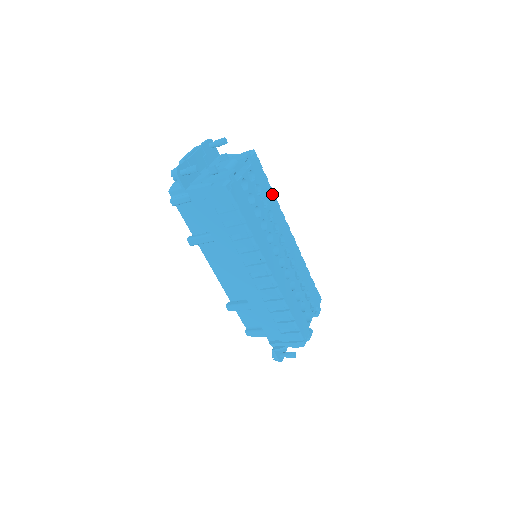
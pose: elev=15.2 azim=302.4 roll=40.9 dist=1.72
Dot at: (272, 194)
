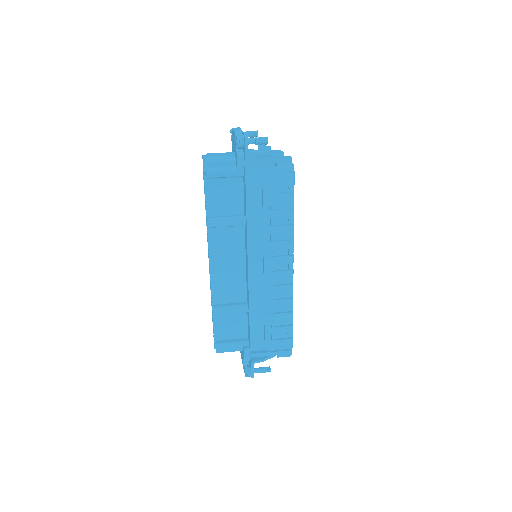
Dot at: occluded
